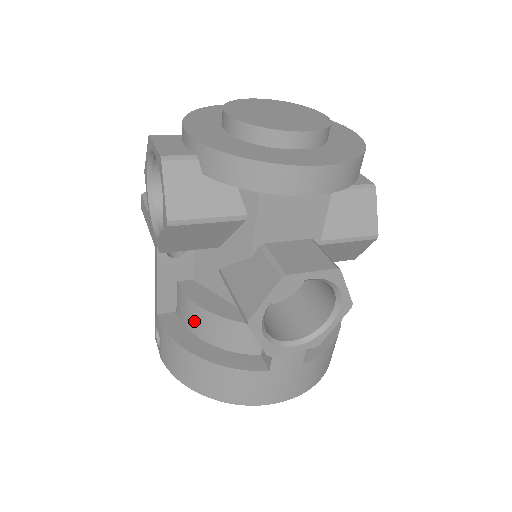
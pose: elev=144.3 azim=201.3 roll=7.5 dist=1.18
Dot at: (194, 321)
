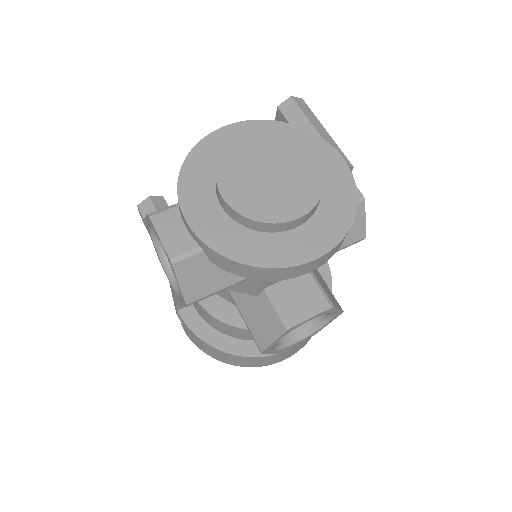
Dot at: (212, 322)
